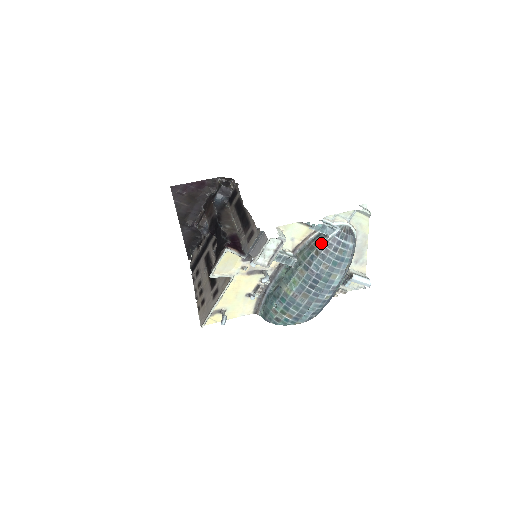
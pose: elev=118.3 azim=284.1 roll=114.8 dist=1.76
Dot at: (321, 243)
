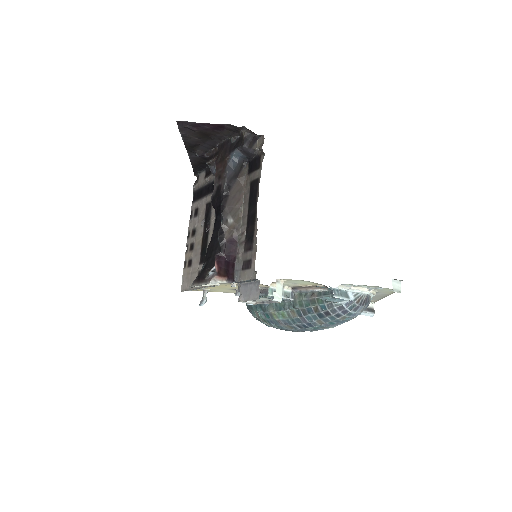
Dot at: (325, 304)
